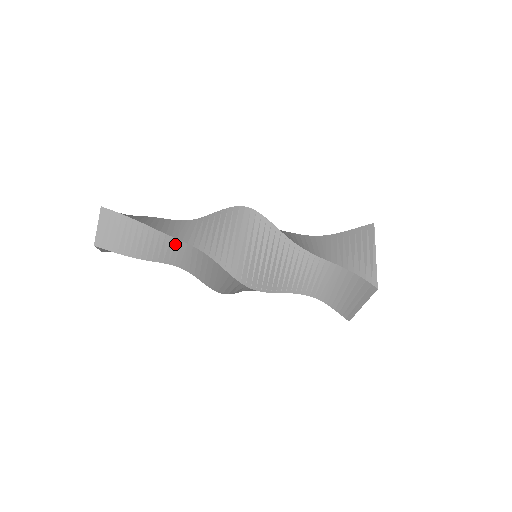
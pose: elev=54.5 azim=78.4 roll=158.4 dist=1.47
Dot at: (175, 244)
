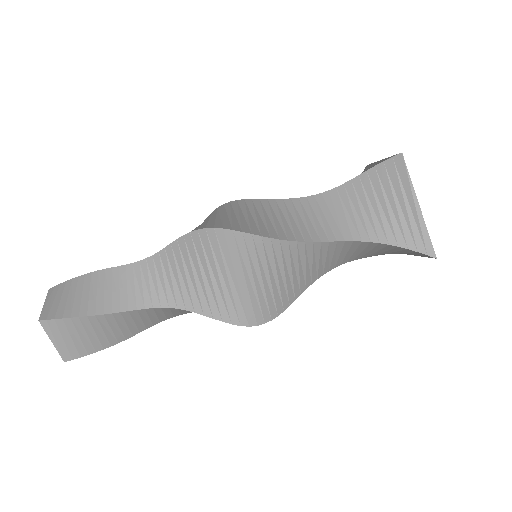
Dot at: (141, 271)
